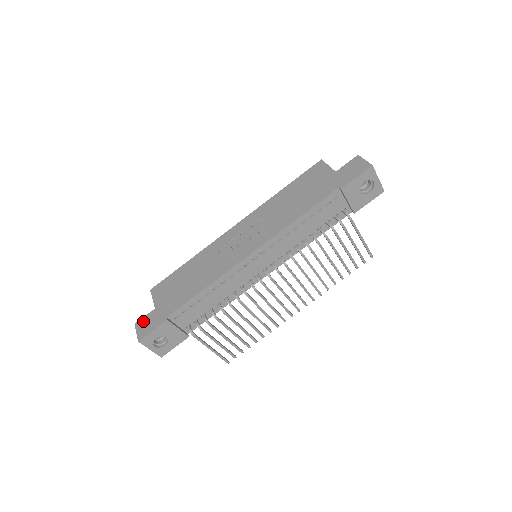
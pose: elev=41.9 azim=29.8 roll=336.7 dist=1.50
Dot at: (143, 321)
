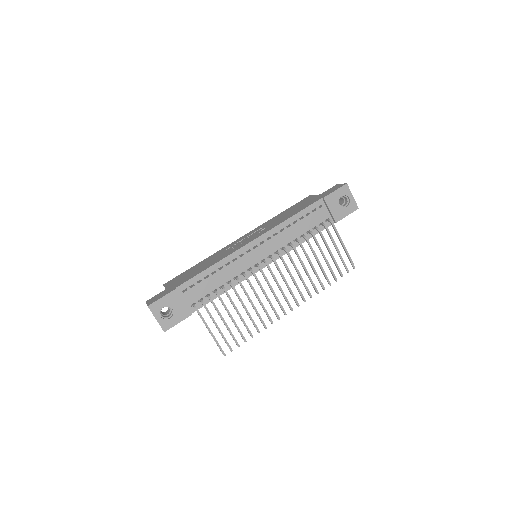
Dot at: (154, 297)
